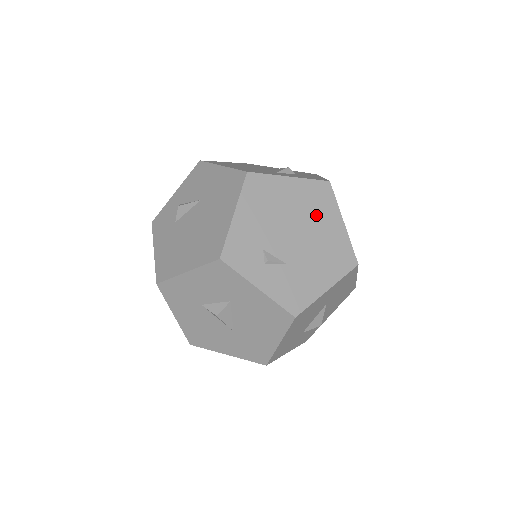
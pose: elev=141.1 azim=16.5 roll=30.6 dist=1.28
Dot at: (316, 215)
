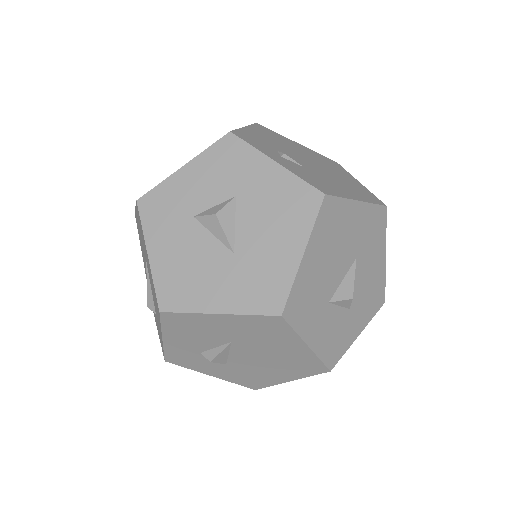
Dot at: (329, 166)
